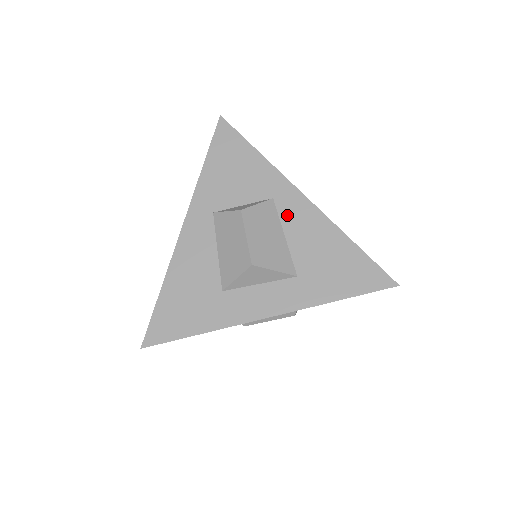
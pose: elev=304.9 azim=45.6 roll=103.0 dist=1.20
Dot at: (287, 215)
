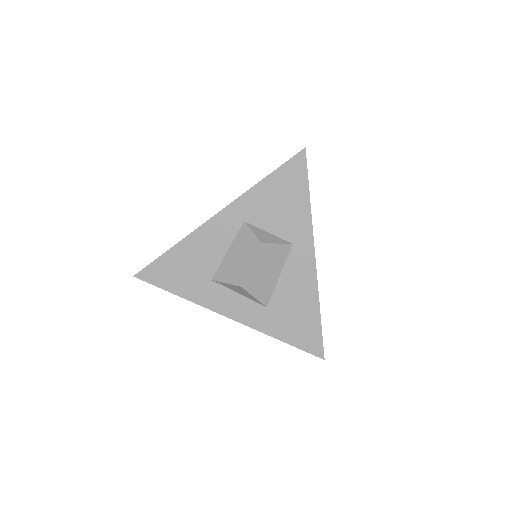
Dot at: (293, 263)
